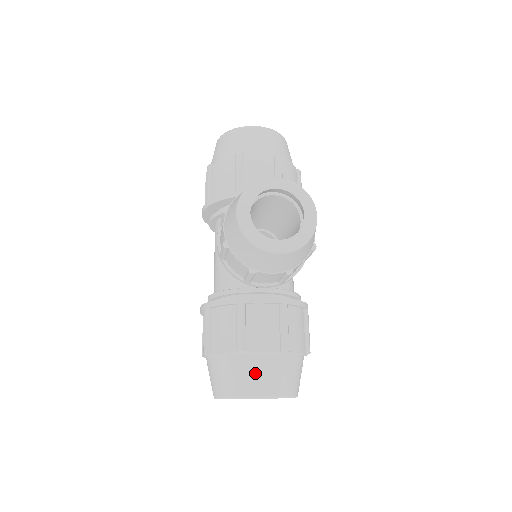
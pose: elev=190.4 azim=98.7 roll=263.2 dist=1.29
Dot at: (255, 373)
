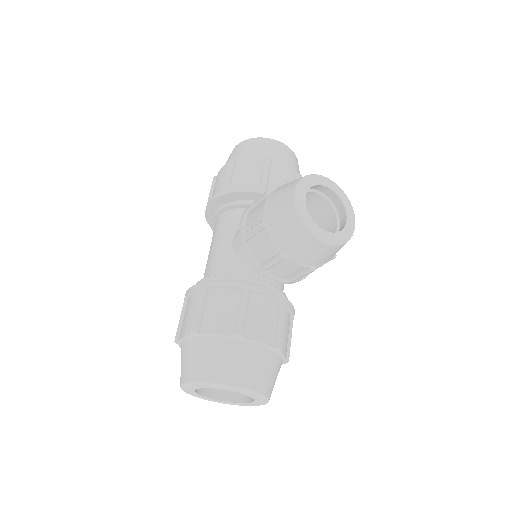
Dot at: (246, 362)
